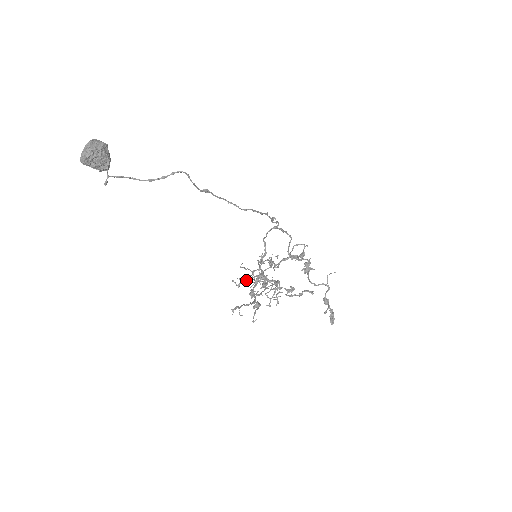
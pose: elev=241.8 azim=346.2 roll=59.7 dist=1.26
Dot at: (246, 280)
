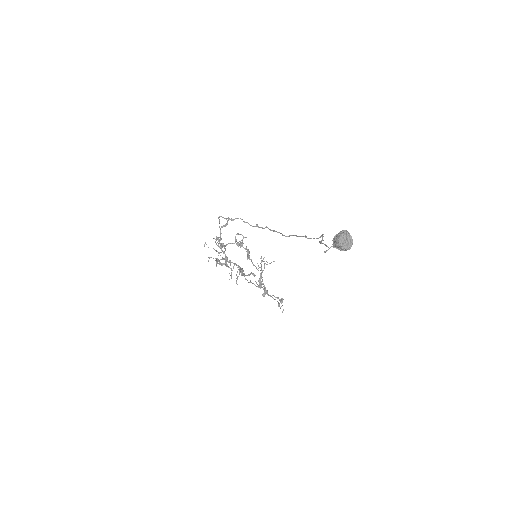
Dot at: (218, 260)
